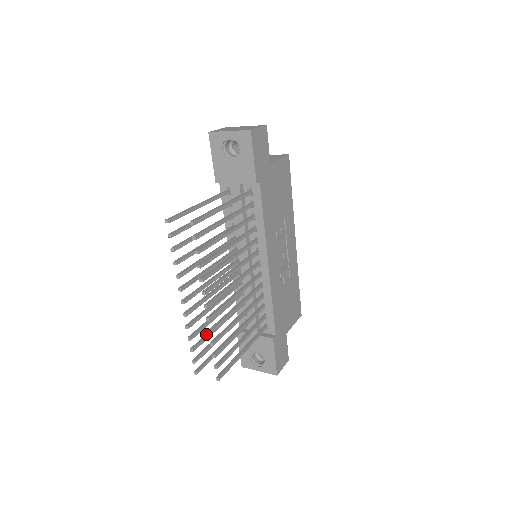
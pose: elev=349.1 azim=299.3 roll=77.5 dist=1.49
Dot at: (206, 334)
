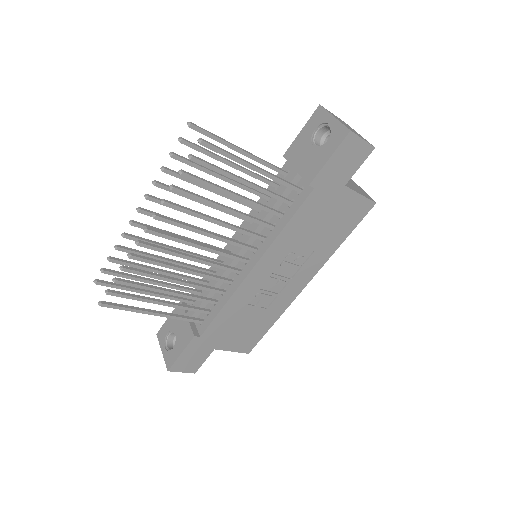
Dot at: occluded
